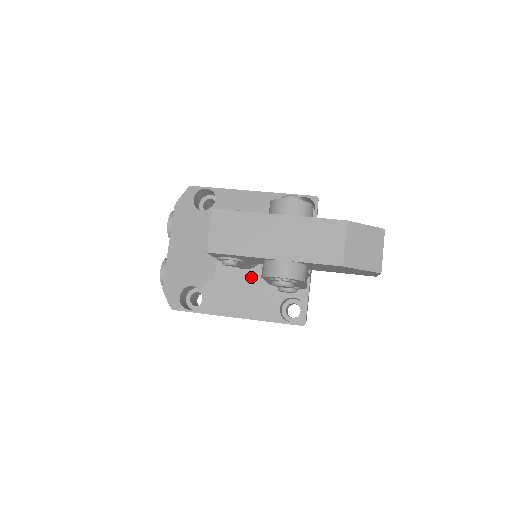
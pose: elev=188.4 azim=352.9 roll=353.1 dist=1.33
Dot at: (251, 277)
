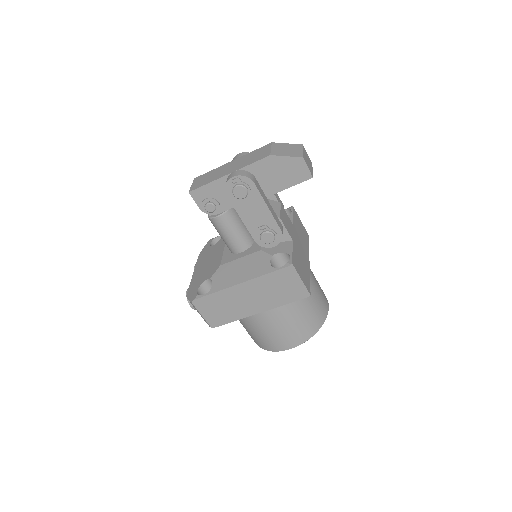
Dot at: (246, 254)
